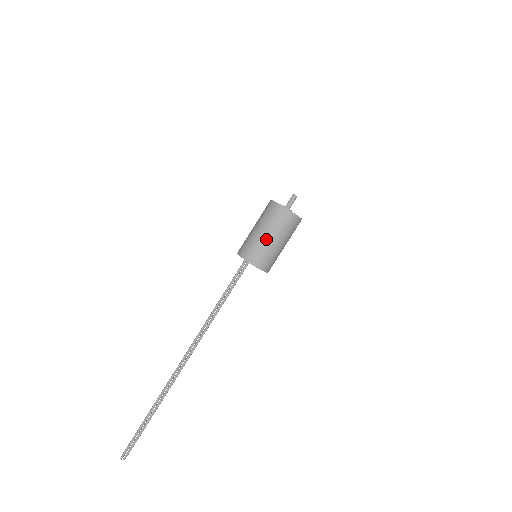
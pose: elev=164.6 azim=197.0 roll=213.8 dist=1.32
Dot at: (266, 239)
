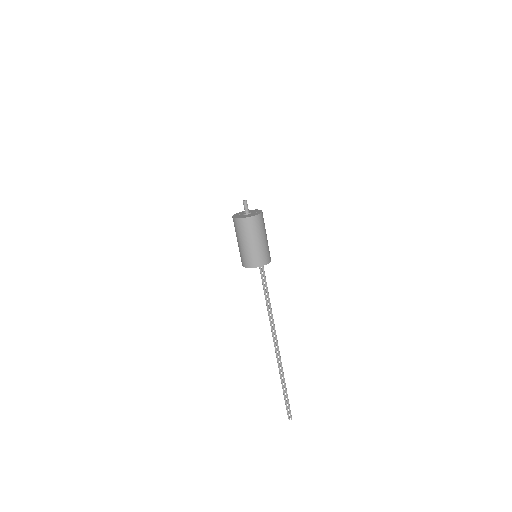
Dot at: (242, 246)
